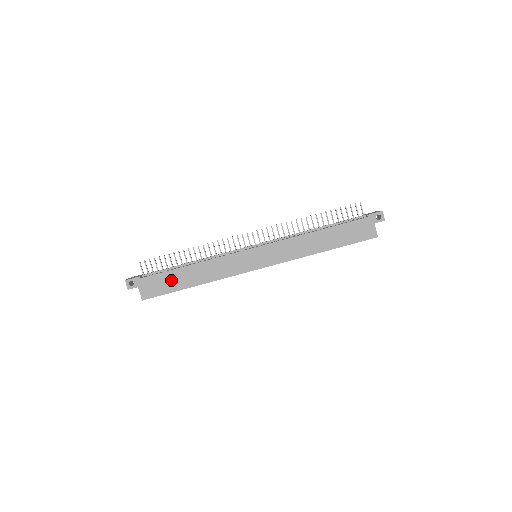
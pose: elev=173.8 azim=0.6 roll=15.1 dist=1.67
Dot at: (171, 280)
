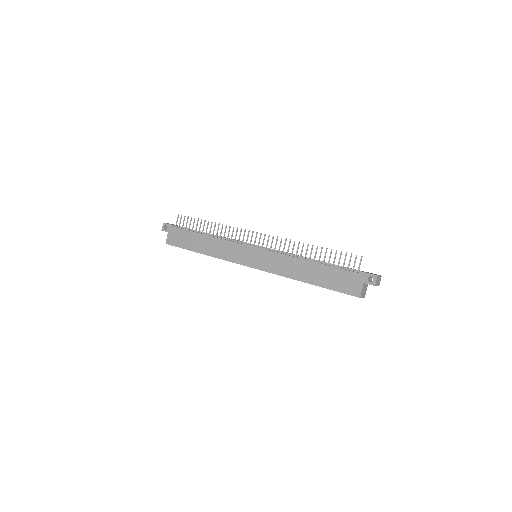
Dot at: (189, 239)
